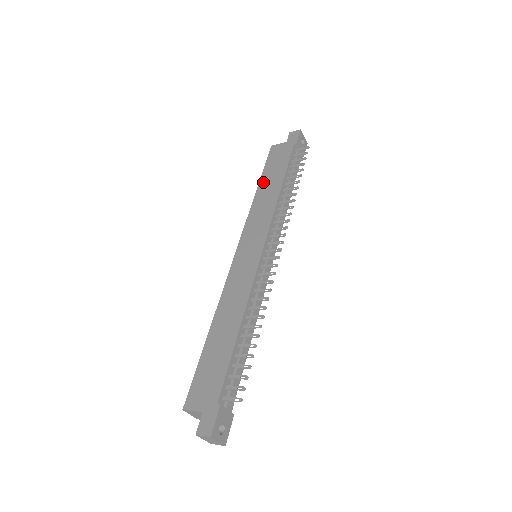
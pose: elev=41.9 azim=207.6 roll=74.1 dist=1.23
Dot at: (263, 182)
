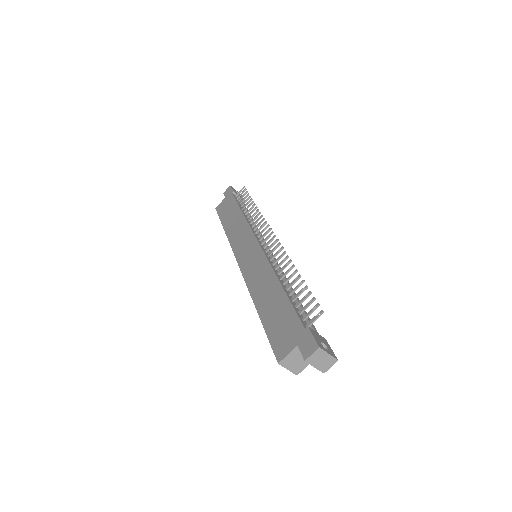
Dot at: (226, 223)
